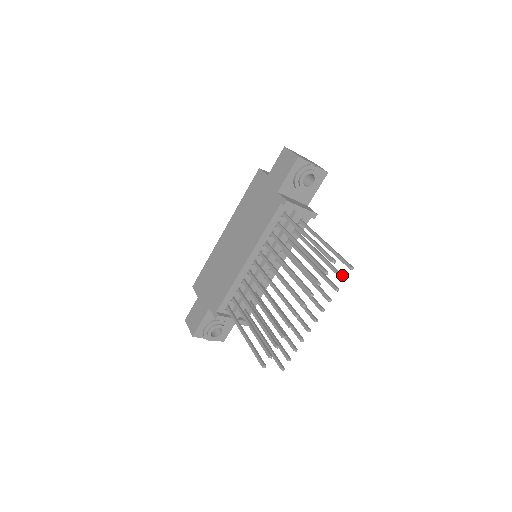
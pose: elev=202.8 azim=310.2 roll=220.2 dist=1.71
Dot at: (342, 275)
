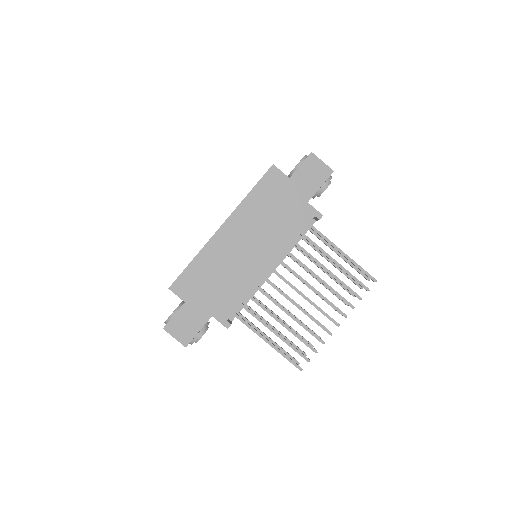
Dot at: occluded
